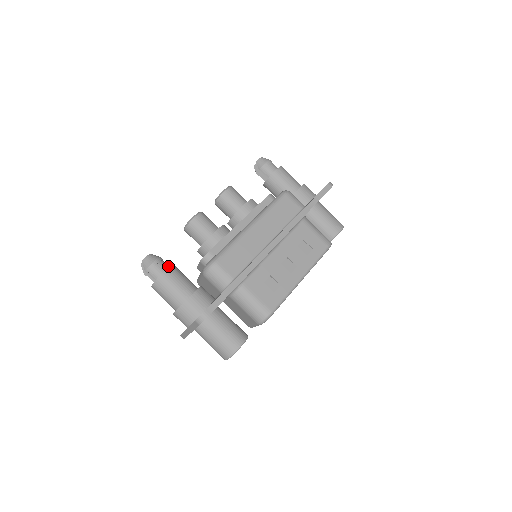
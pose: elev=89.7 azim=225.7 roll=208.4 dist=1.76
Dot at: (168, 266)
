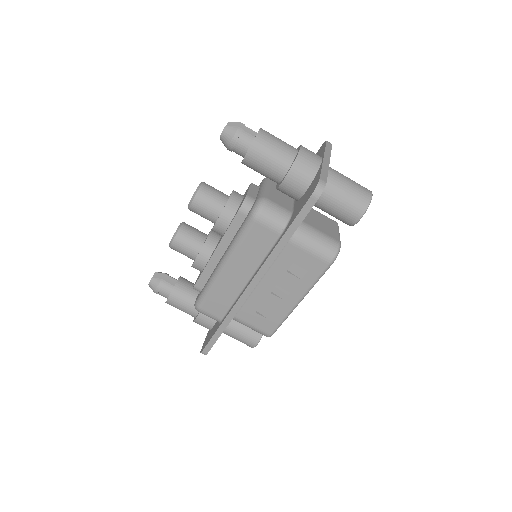
Dot at: (171, 286)
